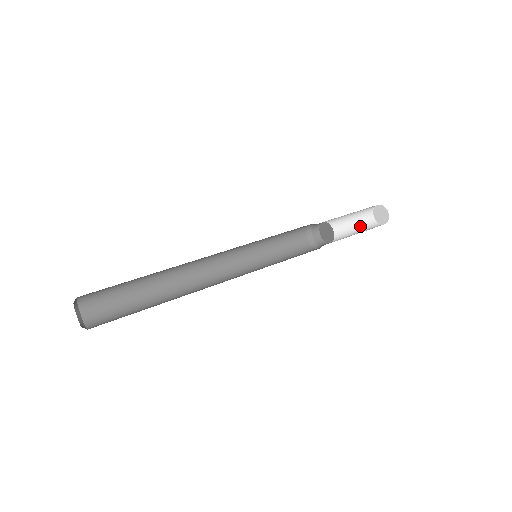
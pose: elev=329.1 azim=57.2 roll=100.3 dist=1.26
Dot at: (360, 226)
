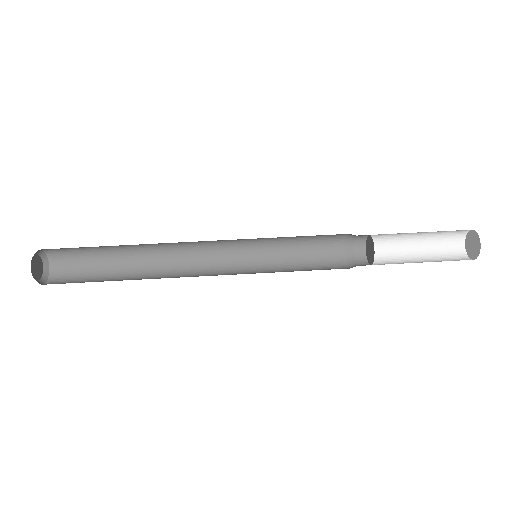
Dot at: (435, 239)
